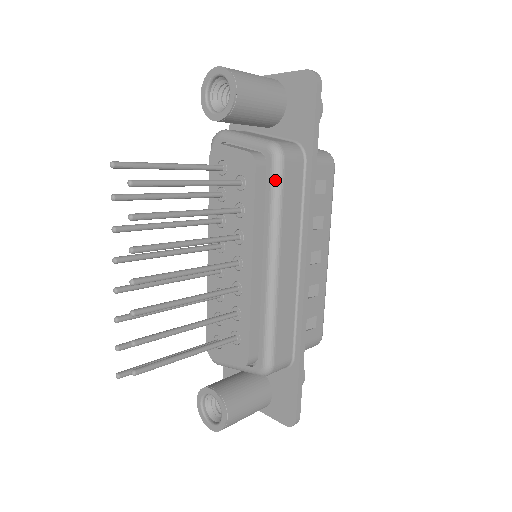
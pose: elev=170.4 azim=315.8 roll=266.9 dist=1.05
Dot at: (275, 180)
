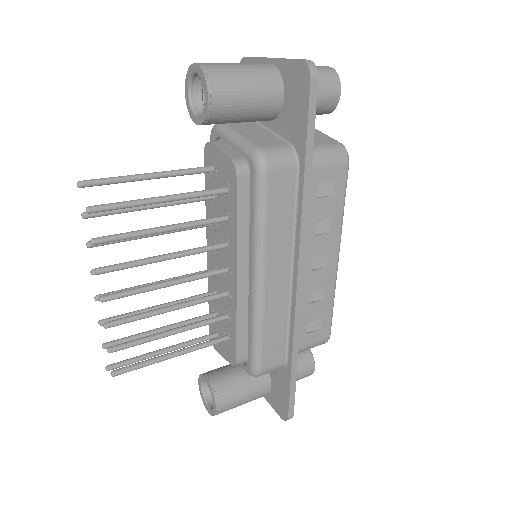
Dot at: (257, 193)
